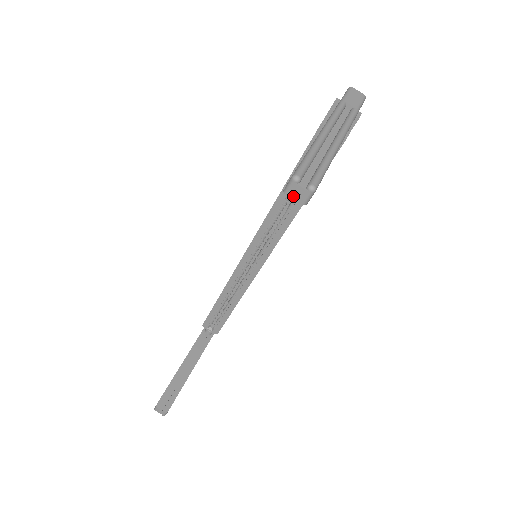
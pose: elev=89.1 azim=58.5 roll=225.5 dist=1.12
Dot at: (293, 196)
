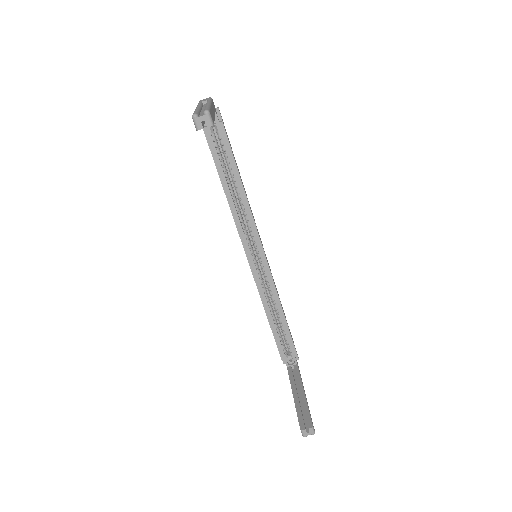
Dot at: (236, 193)
